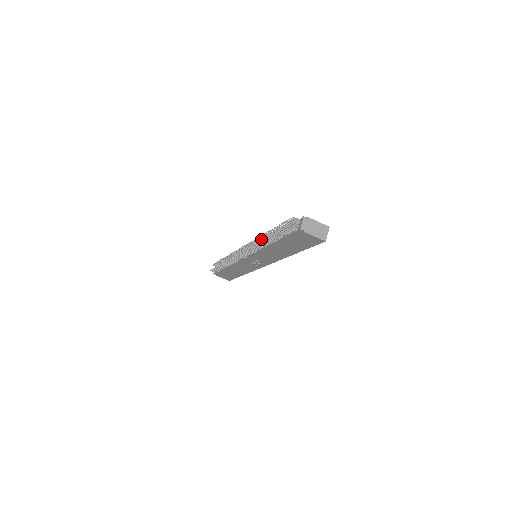
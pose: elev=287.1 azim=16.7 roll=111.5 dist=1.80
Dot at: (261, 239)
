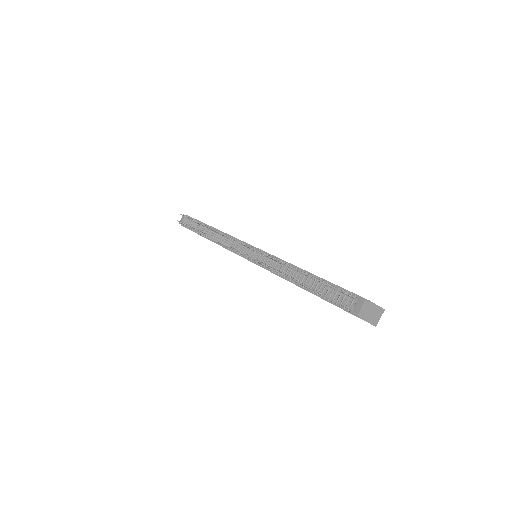
Dot at: (280, 262)
